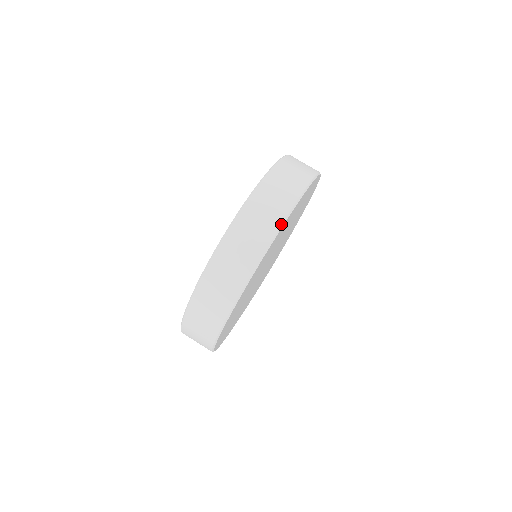
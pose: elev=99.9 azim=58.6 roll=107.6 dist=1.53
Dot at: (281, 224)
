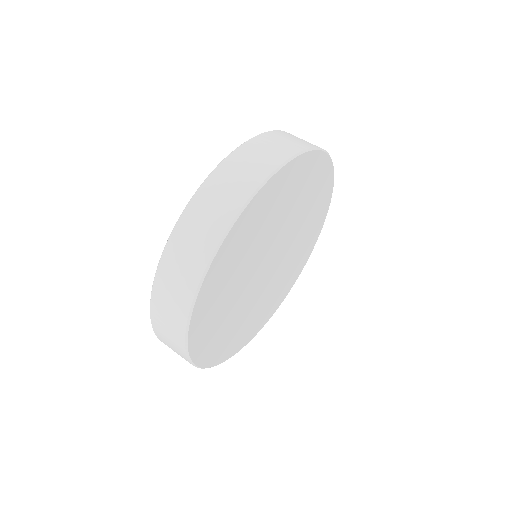
Dot at: (293, 155)
